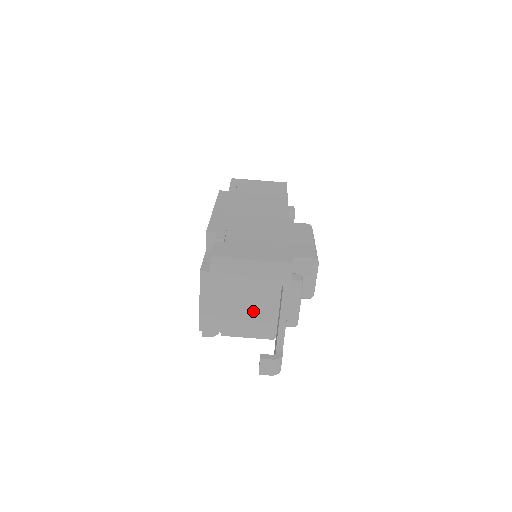
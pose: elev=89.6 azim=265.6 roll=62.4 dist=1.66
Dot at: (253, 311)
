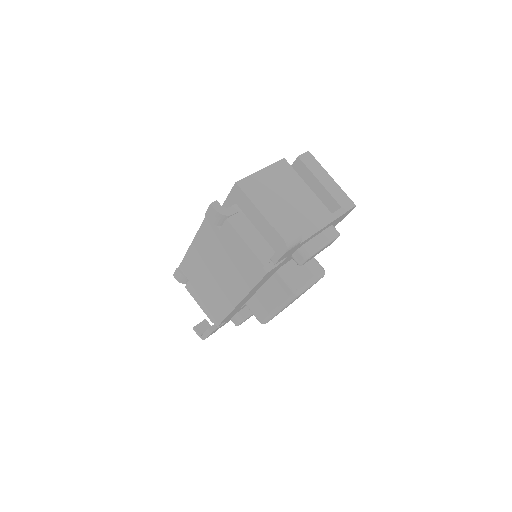
Dot at: (291, 212)
